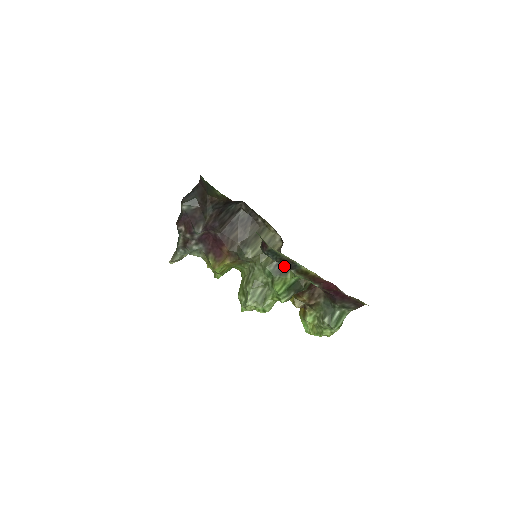
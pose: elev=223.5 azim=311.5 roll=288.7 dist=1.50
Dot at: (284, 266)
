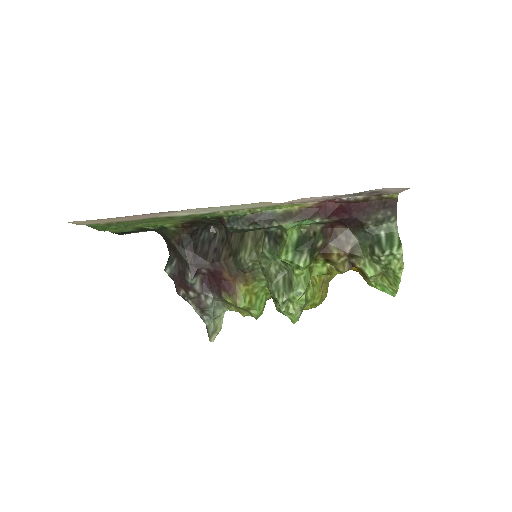
Dot at: (261, 226)
